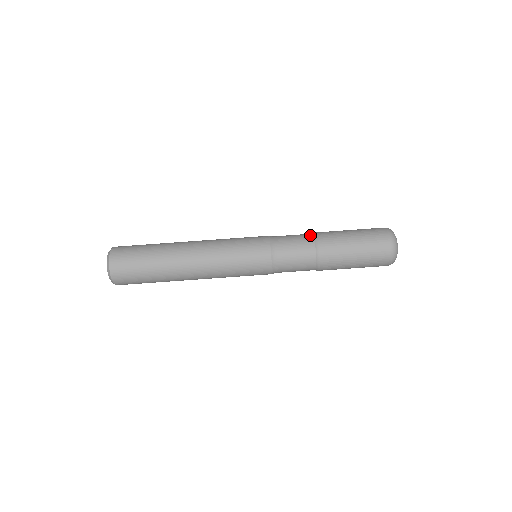
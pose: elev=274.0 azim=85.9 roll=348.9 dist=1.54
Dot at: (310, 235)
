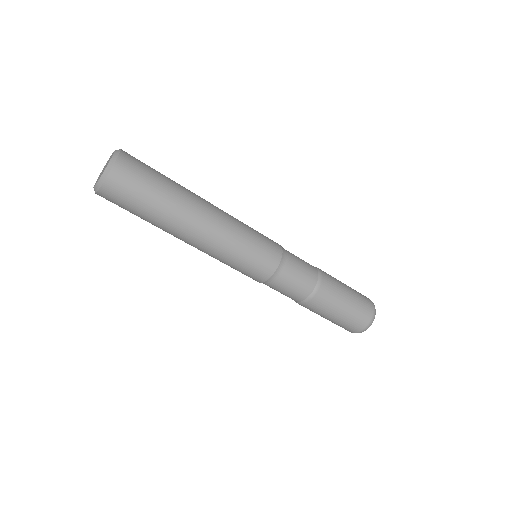
Dot at: (316, 271)
